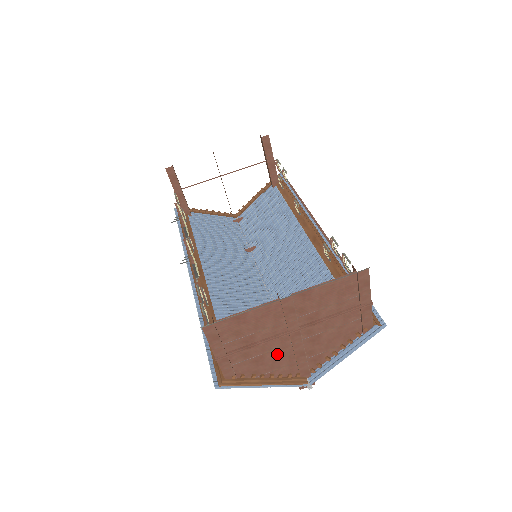
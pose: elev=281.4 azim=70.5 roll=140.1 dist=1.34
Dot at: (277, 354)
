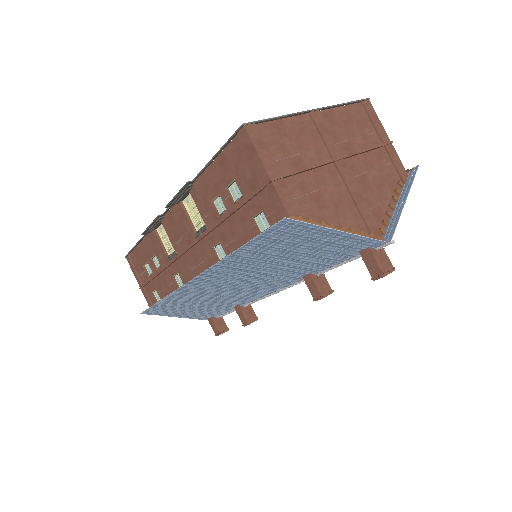
Dot at: (334, 195)
